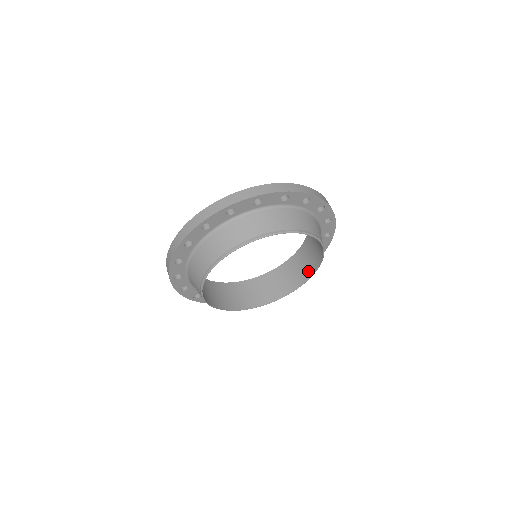
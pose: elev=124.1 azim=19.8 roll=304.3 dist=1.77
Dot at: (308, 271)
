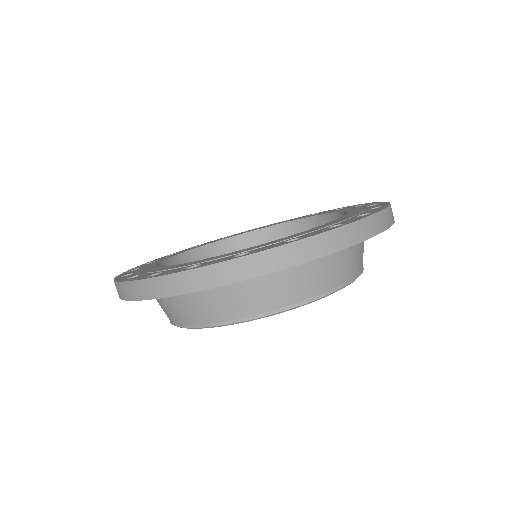
Dot at: occluded
